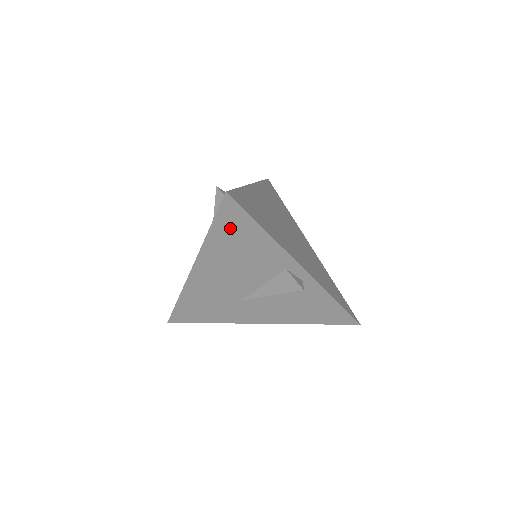
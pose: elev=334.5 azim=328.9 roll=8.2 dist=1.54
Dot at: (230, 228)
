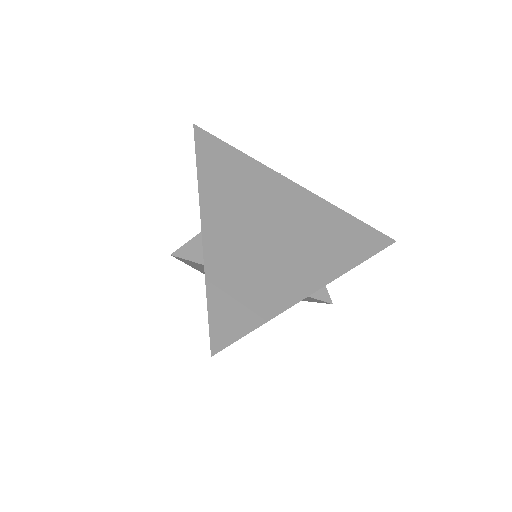
Dot at: occluded
